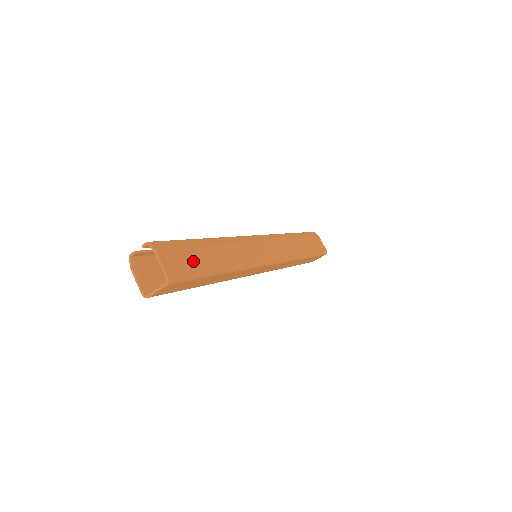
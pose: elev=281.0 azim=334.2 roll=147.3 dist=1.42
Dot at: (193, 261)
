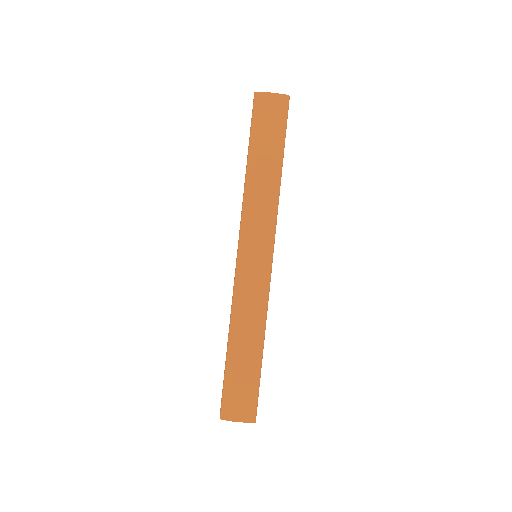
Dot at: (245, 385)
